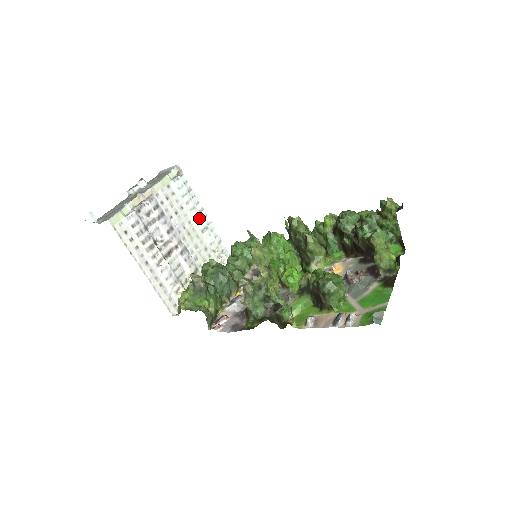
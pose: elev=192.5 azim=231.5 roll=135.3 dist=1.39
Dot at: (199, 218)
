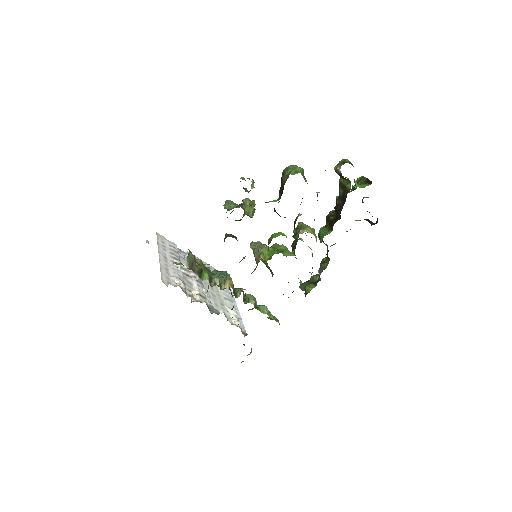
Dot at: (227, 293)
